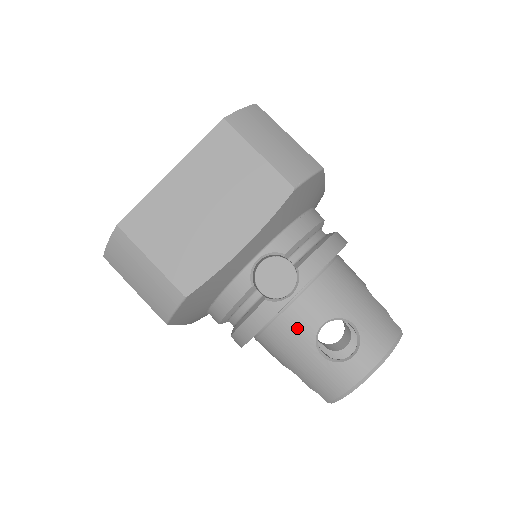
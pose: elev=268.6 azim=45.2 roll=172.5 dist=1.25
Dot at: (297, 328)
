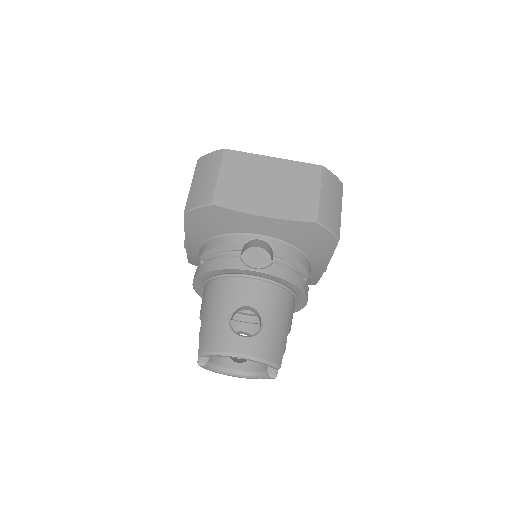
Dot at: (235, 292)
